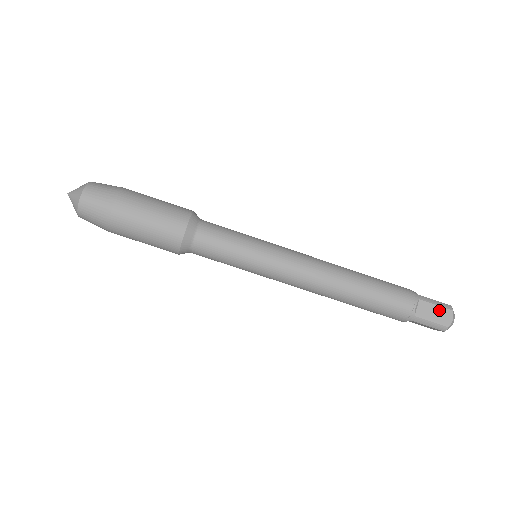
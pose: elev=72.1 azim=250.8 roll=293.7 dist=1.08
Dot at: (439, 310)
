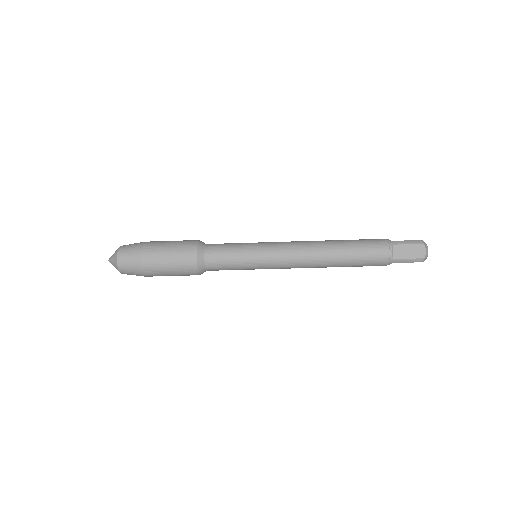
Dot at: (412, 247)
